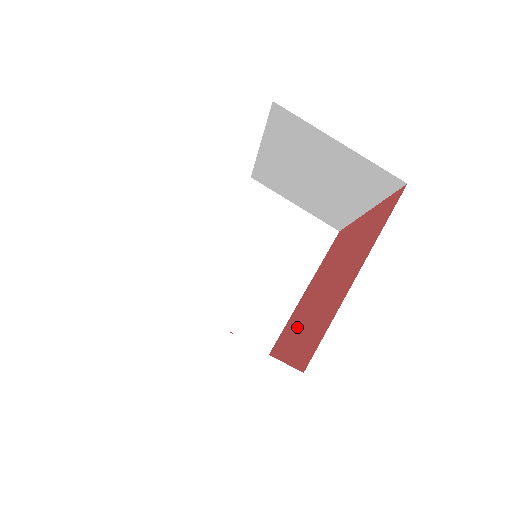
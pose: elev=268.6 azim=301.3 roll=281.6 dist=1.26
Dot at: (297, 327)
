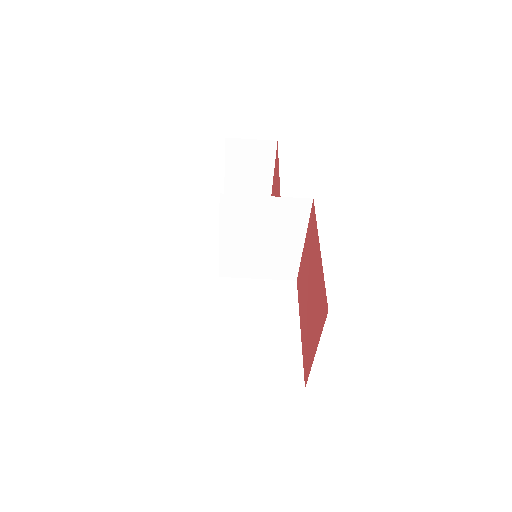
Dot at: (303, 303)
